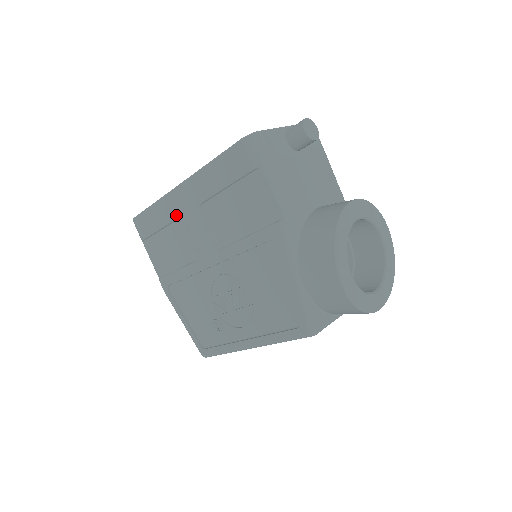
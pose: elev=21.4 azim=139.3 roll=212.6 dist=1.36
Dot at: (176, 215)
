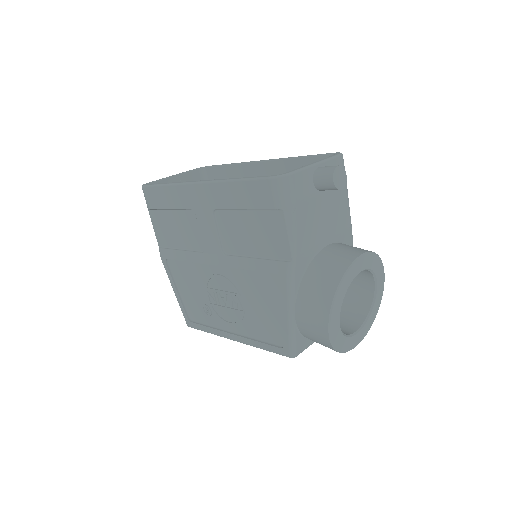
Dot at: (188, 206)
